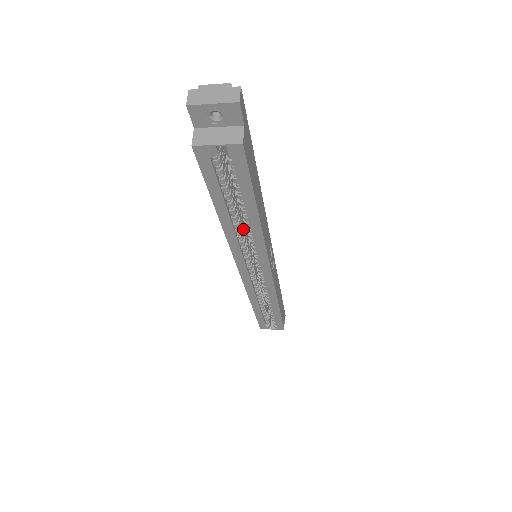
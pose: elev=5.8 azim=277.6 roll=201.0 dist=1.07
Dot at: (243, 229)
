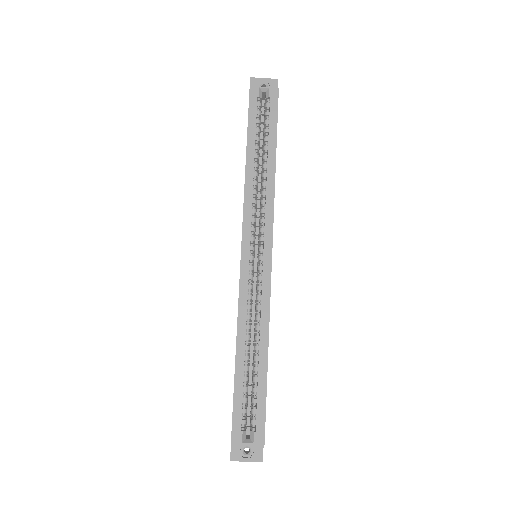
Dot at: (257, 193)
